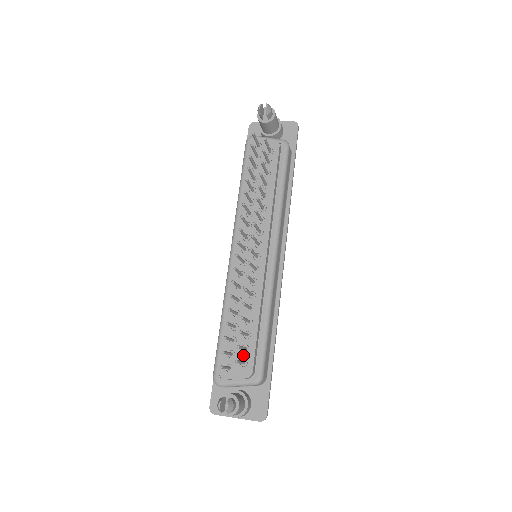
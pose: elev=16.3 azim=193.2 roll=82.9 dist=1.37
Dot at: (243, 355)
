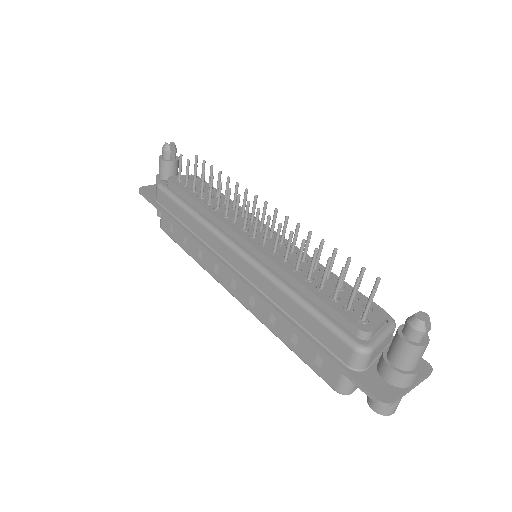
Dot at: (359, 303)
